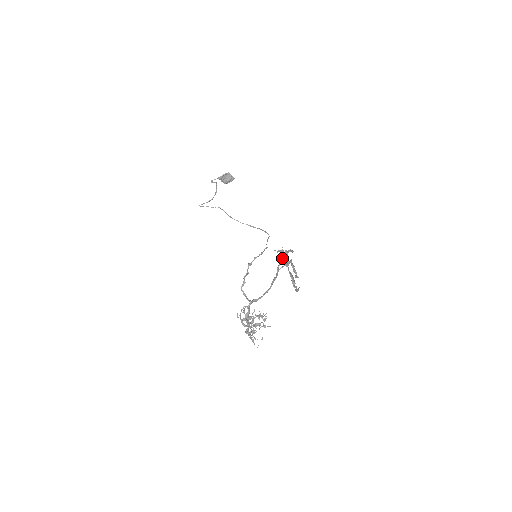
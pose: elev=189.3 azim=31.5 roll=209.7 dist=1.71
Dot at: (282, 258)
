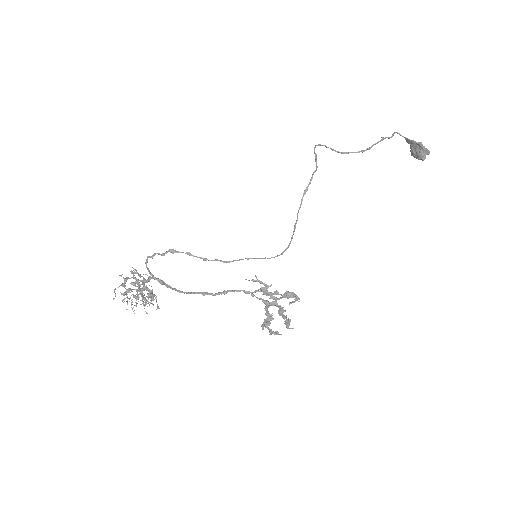
Dot at: occluded
